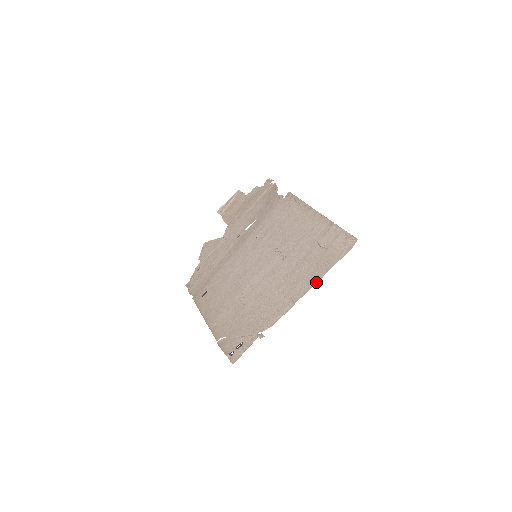
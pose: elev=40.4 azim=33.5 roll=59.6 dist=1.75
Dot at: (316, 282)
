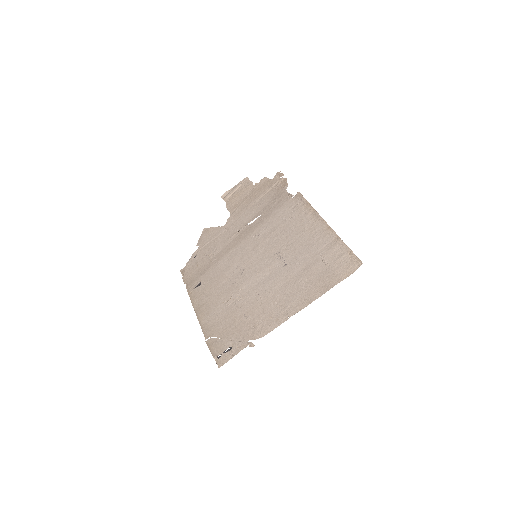
Dot at: (314, 300)
